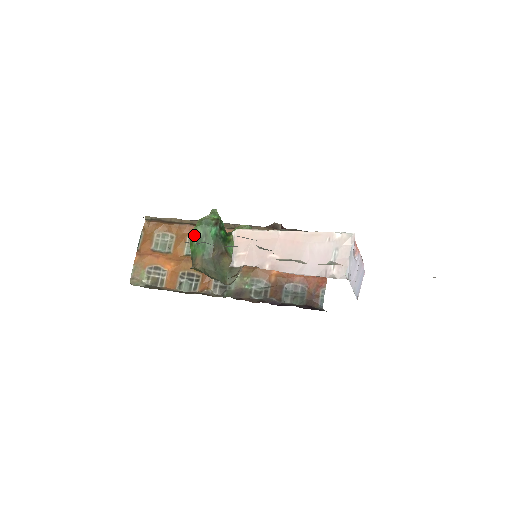
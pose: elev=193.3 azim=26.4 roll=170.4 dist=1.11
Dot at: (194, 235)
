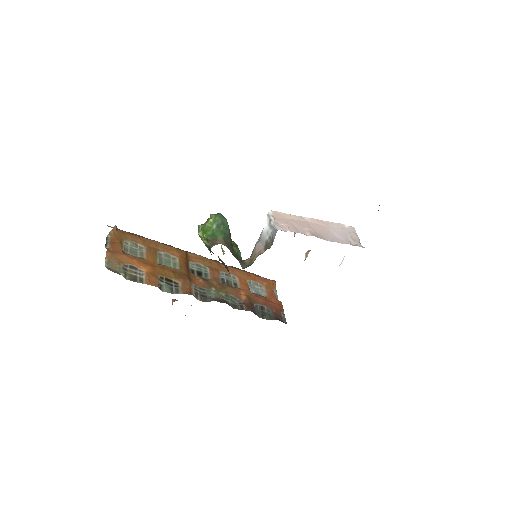
Dot at: (213, 221)
